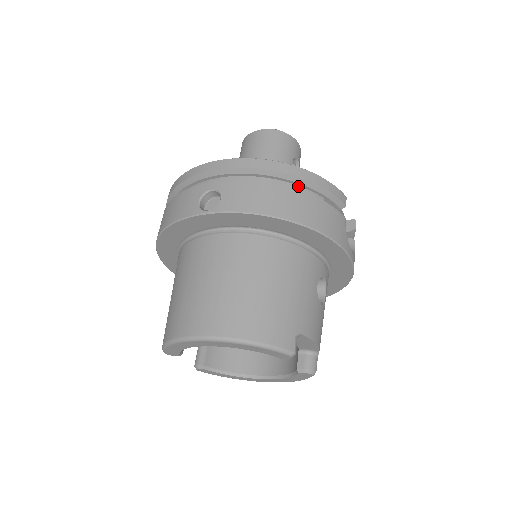
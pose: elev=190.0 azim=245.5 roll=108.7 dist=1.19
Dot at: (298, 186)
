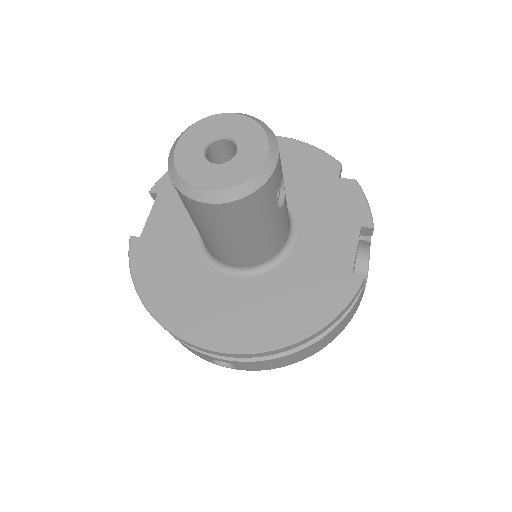
Dot at: occluded
